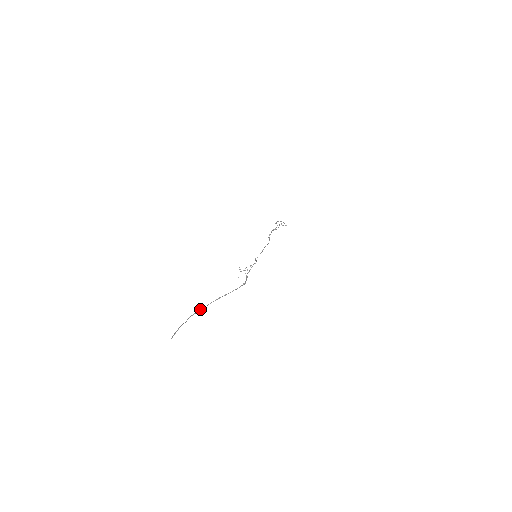
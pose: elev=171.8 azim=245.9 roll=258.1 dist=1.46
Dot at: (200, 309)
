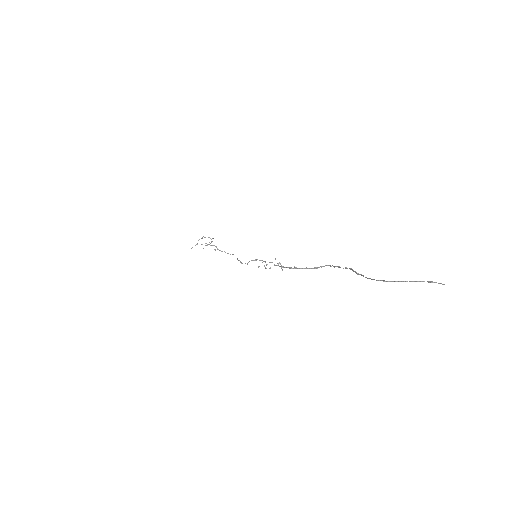
Dot at: occluded
